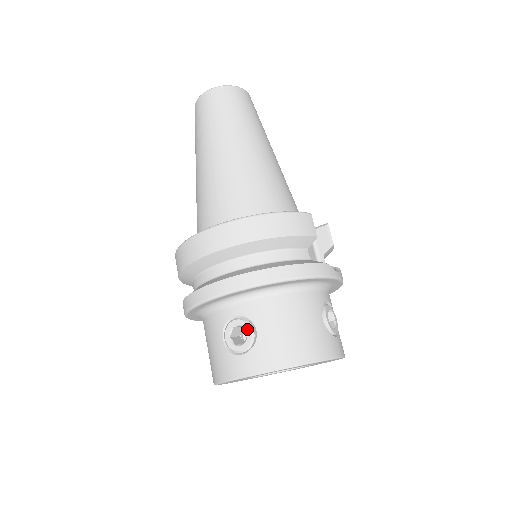
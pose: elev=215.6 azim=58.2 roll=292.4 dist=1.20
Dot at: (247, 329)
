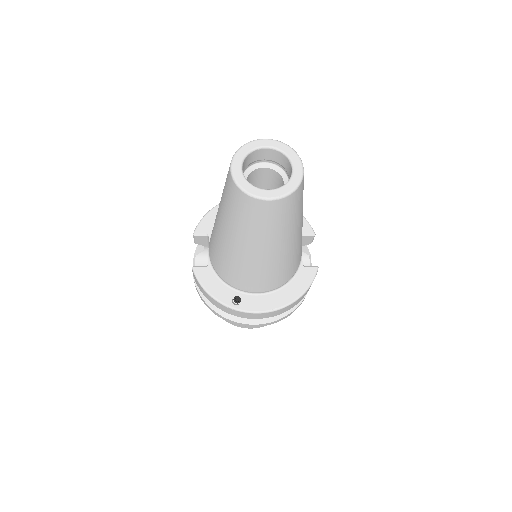
Dot at: occluded
